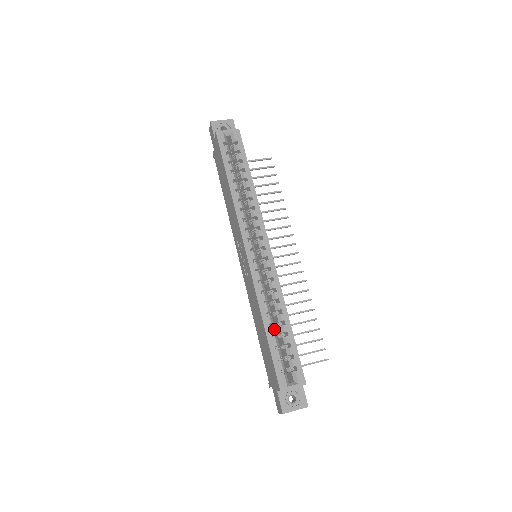
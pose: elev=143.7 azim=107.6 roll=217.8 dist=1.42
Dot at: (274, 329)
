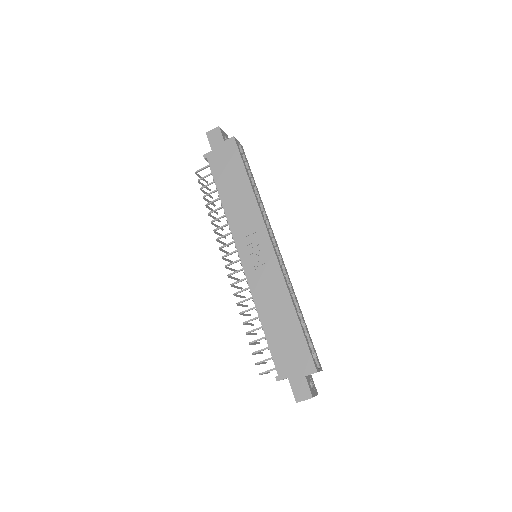
Dot at: occluded
